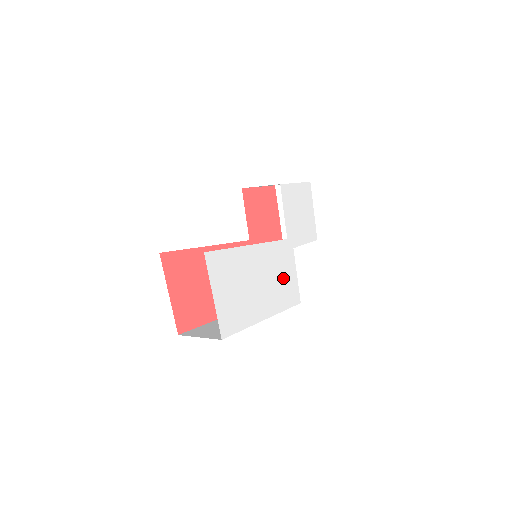
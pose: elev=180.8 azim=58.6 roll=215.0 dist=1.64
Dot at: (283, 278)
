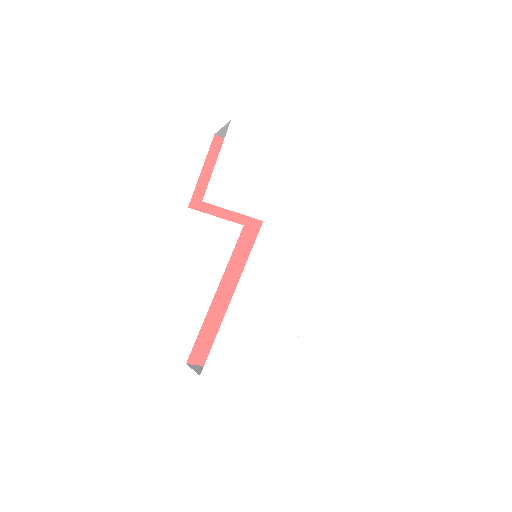
Dot at: (294, 254)
